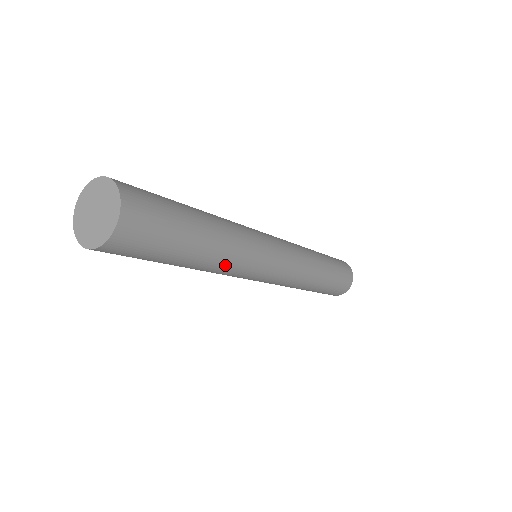
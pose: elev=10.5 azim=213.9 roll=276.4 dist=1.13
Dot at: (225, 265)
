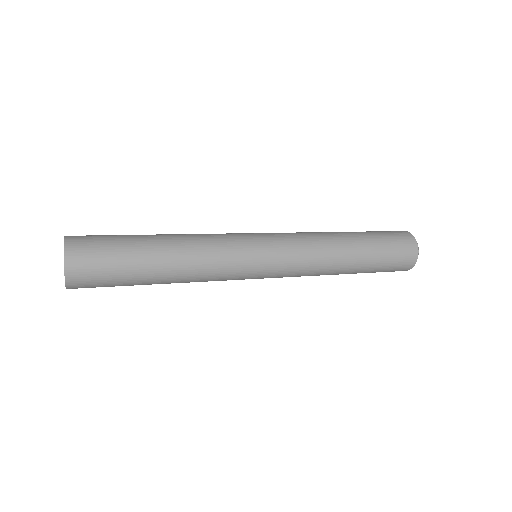
Dot at: (199, 266)
